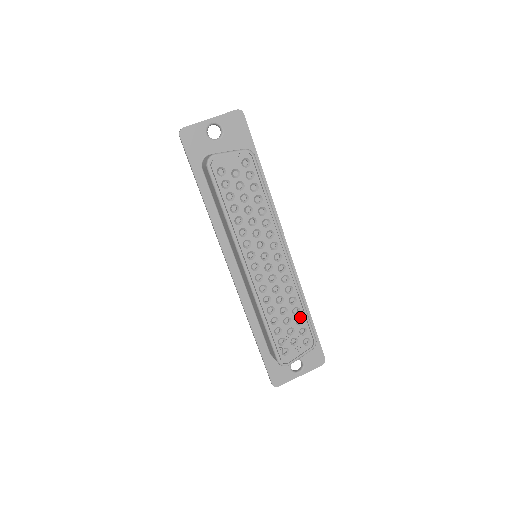
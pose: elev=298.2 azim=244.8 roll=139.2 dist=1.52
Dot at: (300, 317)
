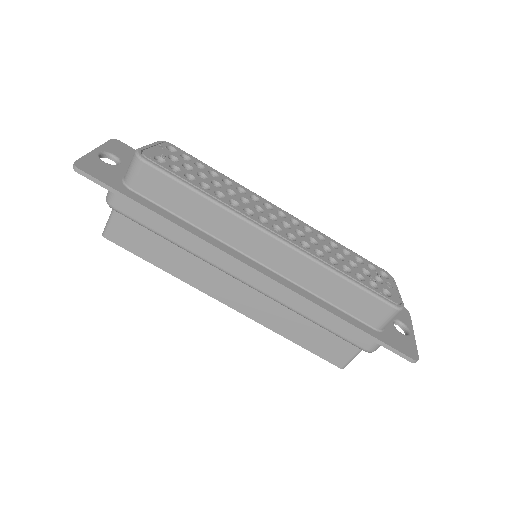
Dot at: (354, 257)
